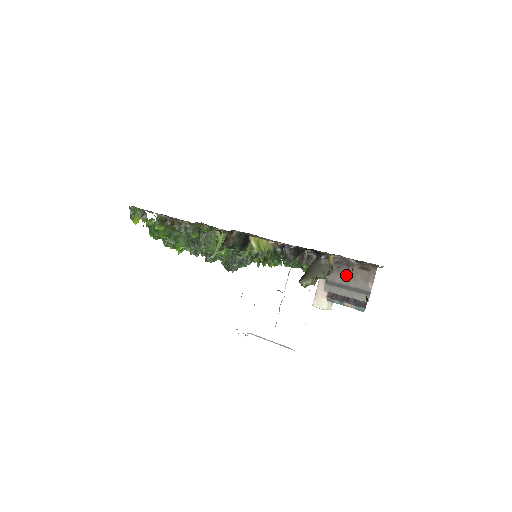
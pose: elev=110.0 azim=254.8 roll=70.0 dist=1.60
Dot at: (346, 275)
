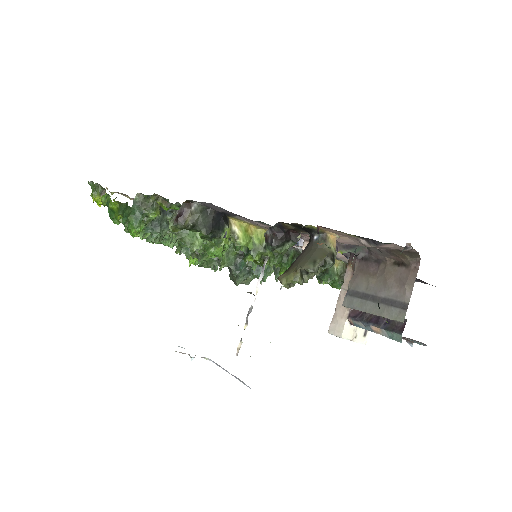
Dot at: (374, 278)
